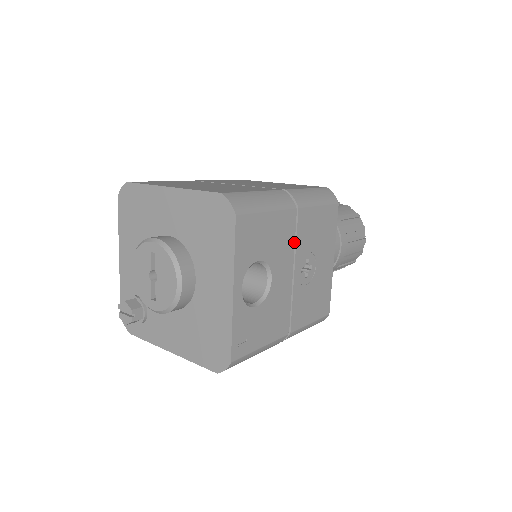
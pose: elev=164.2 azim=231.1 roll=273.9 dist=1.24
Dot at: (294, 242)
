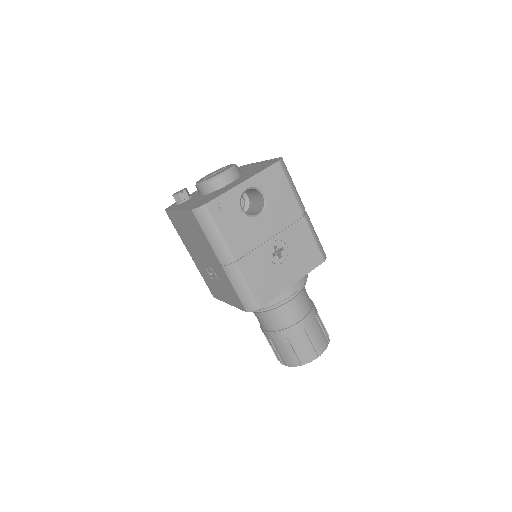
Dot at: (286, 227)
